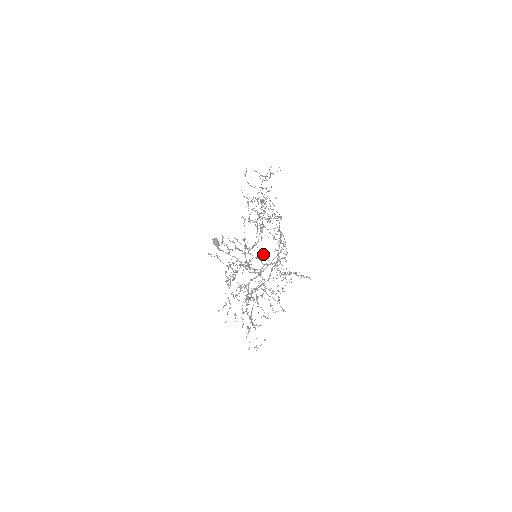
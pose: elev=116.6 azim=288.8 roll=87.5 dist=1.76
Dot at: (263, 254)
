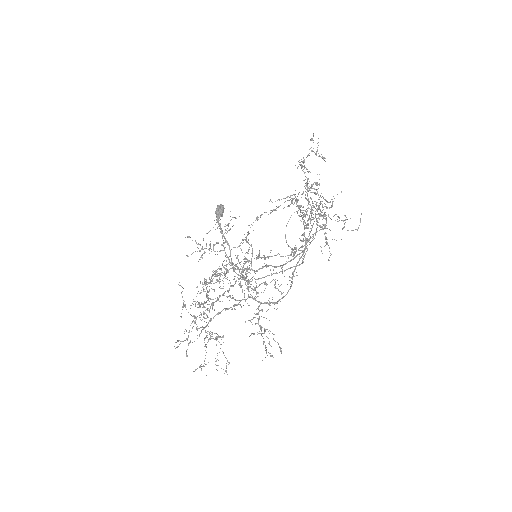
Dot at: occluded
